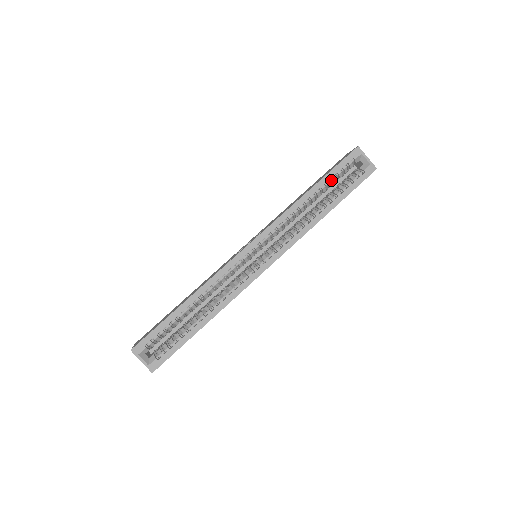
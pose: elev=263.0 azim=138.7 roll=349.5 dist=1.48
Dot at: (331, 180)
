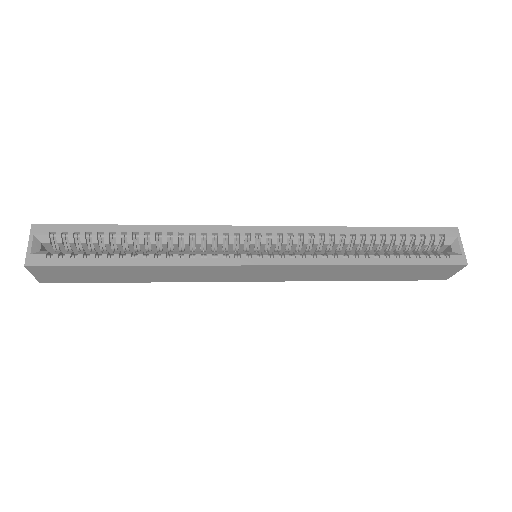
Dot at: (403, 237)
